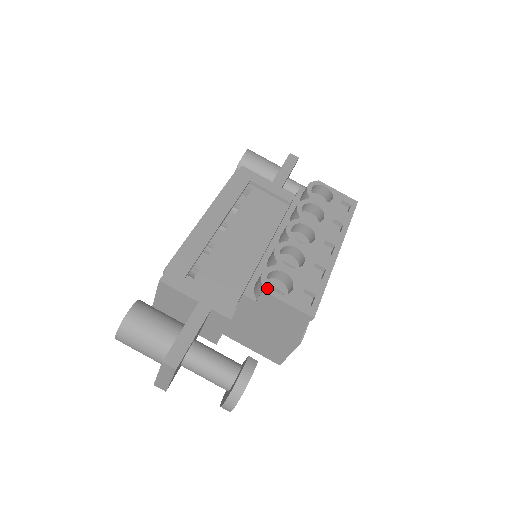
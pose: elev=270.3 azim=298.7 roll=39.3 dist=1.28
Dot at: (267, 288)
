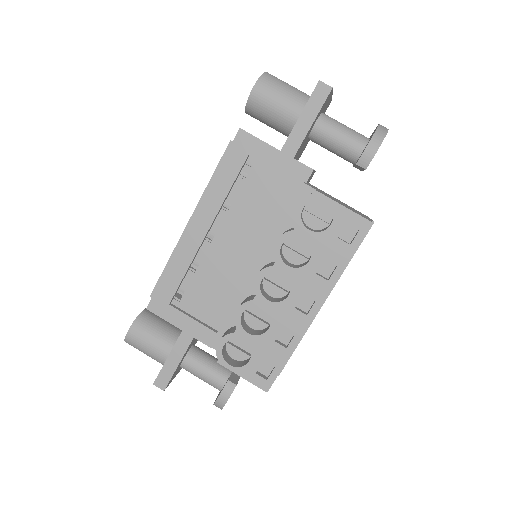
Dot at: (221, 360)
